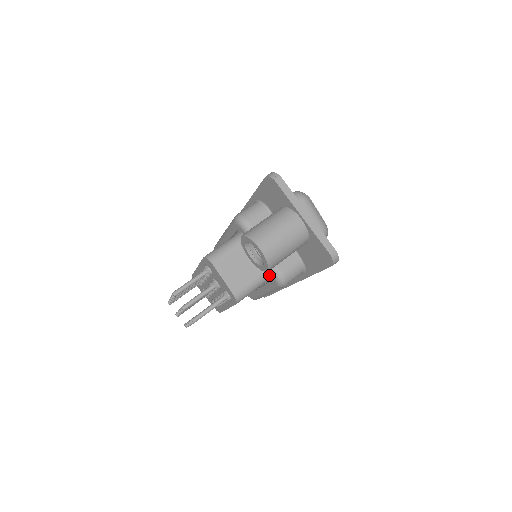
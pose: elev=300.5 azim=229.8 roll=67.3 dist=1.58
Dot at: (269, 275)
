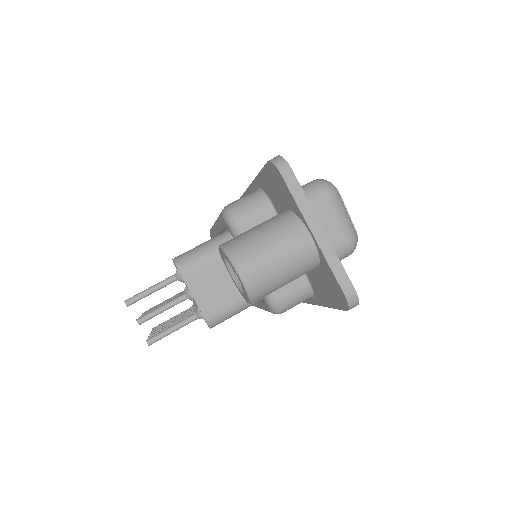
Dot at: occluded
